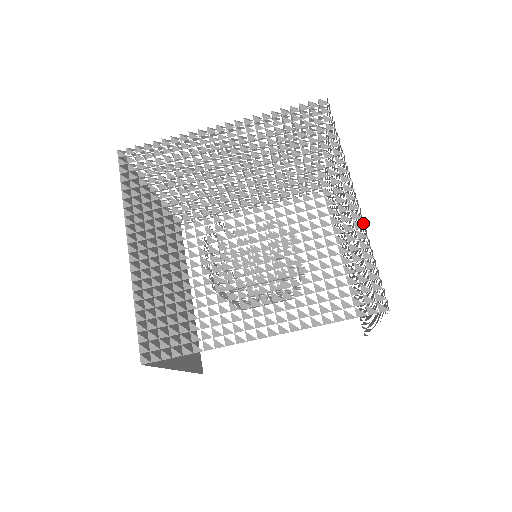
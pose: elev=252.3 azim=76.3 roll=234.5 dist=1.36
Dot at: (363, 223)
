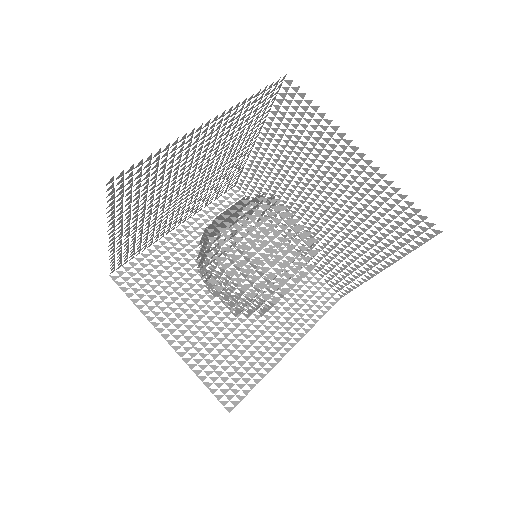
Dot at: (267, 130)
